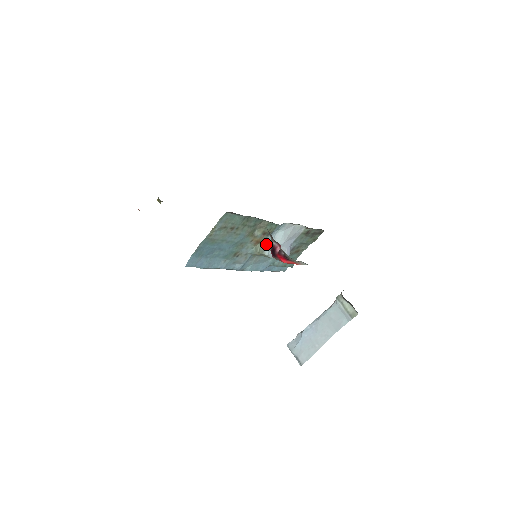
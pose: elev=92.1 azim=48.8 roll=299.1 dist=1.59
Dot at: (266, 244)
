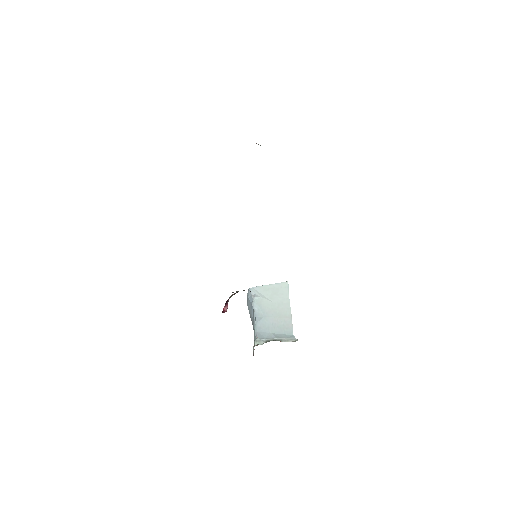
Dot at: occluded
